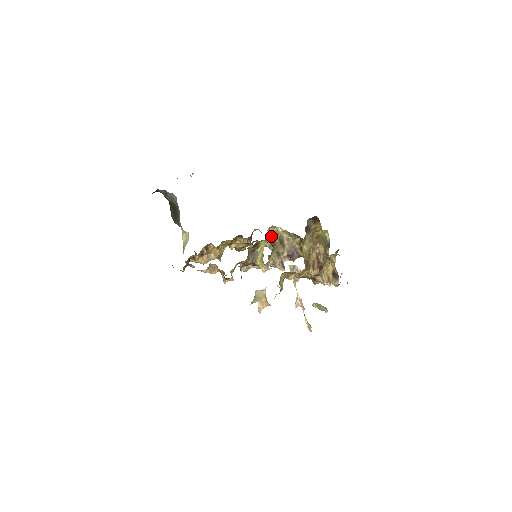
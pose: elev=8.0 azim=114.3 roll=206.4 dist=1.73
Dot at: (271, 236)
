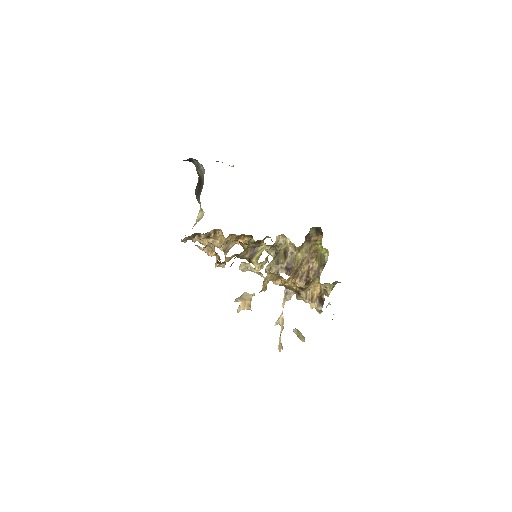
Dot at: (278, 244)
